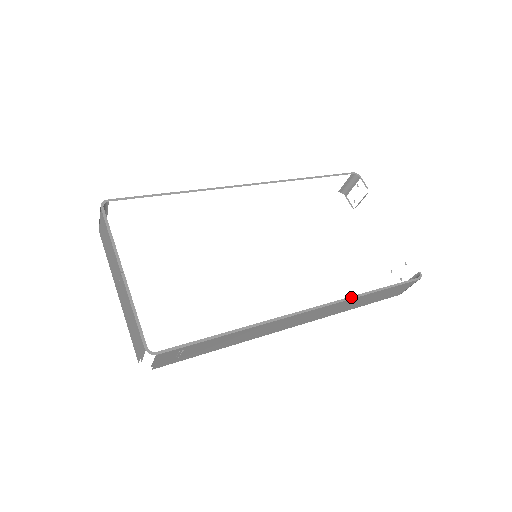
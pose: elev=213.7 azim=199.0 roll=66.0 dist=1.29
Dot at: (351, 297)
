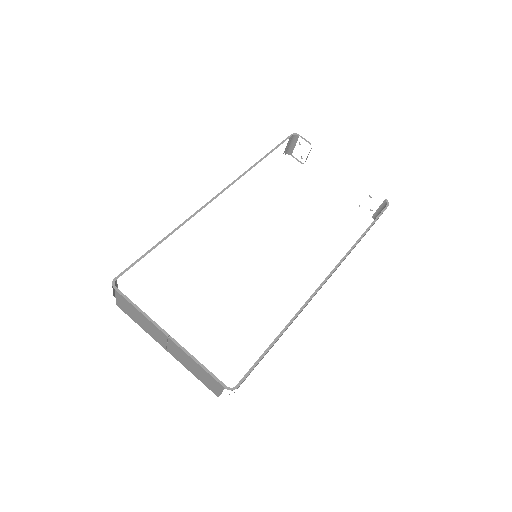
Dot at: (348, 252)
